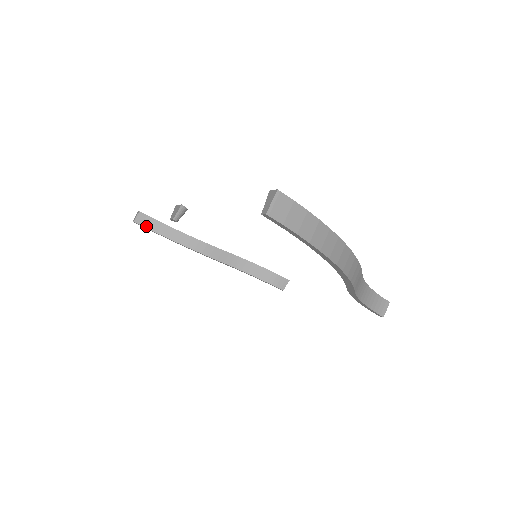
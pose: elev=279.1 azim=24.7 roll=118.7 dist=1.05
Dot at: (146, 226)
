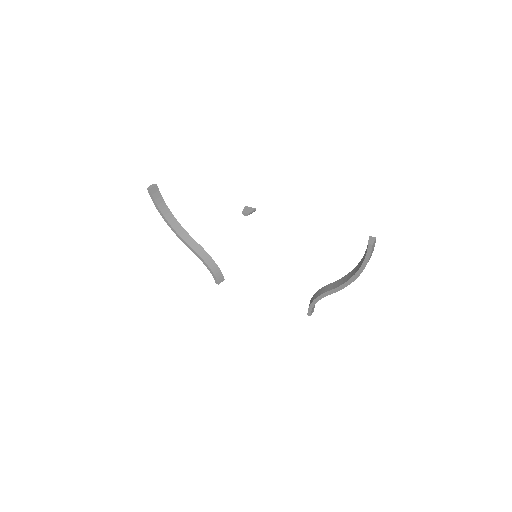
Dot at: (154, 197)
